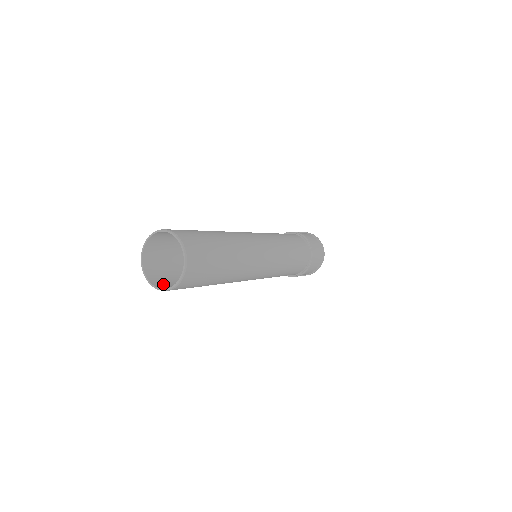
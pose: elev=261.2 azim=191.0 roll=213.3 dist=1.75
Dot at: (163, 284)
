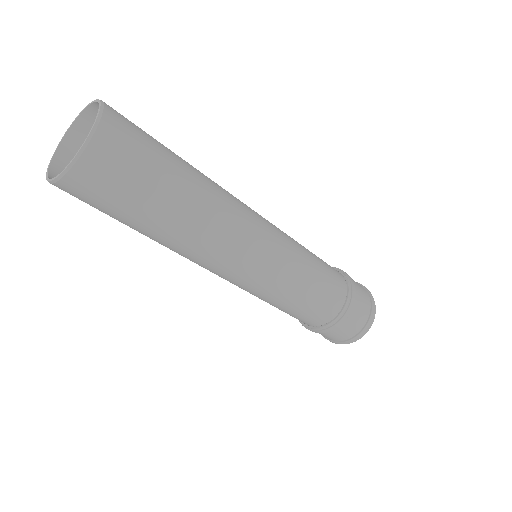
Dot at: occluded
